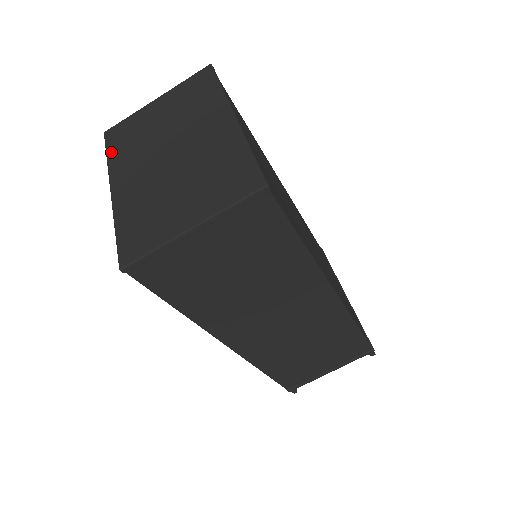
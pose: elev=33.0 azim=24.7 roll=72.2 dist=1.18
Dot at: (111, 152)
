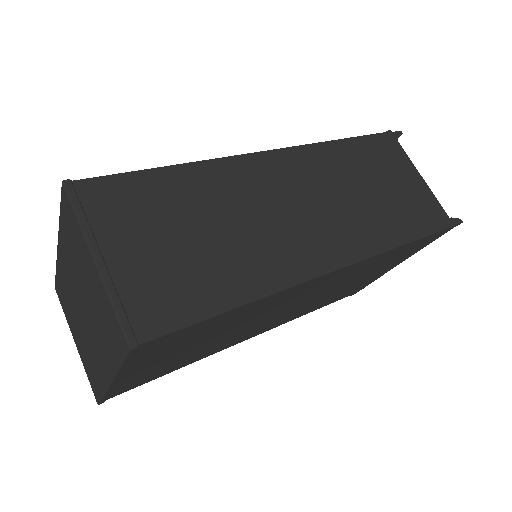
Dot at: (62, 218)
